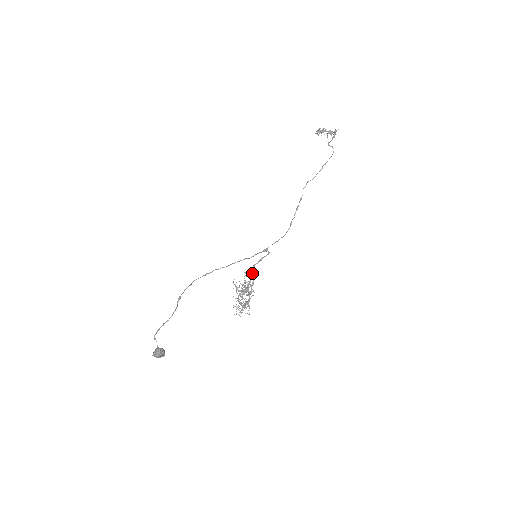
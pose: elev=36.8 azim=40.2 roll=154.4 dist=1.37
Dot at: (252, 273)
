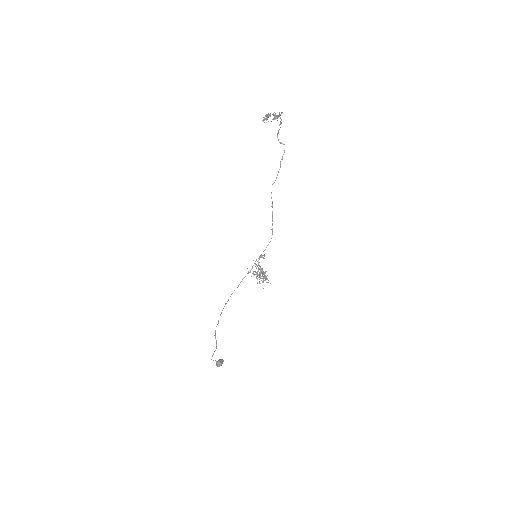
Dot at: (259, 266)
